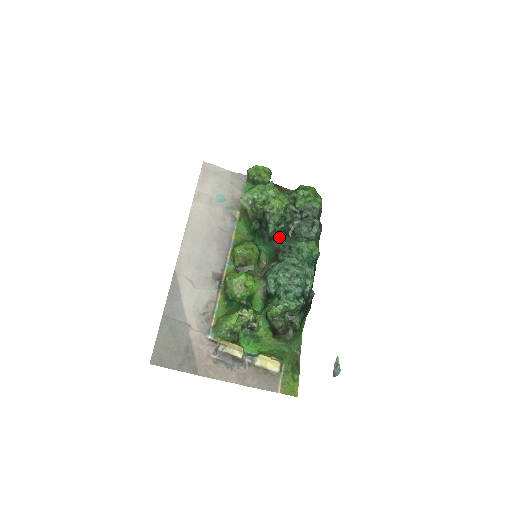
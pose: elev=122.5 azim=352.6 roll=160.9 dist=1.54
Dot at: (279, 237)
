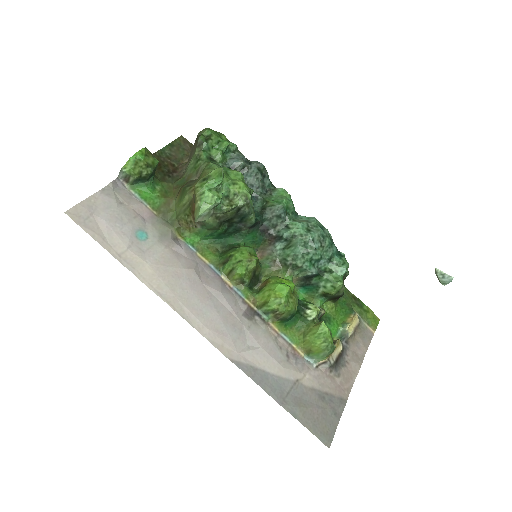
Dot at: (255, 216)
